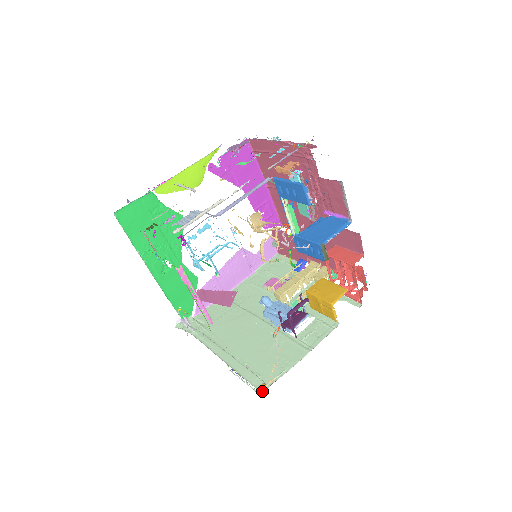
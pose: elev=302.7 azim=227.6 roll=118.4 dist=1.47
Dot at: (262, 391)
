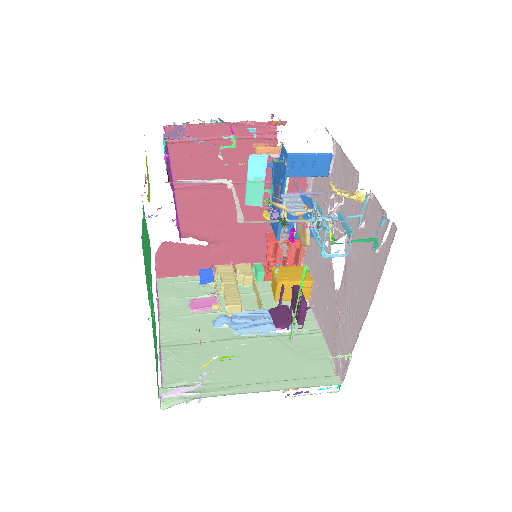
Dot at: (337, 387)
